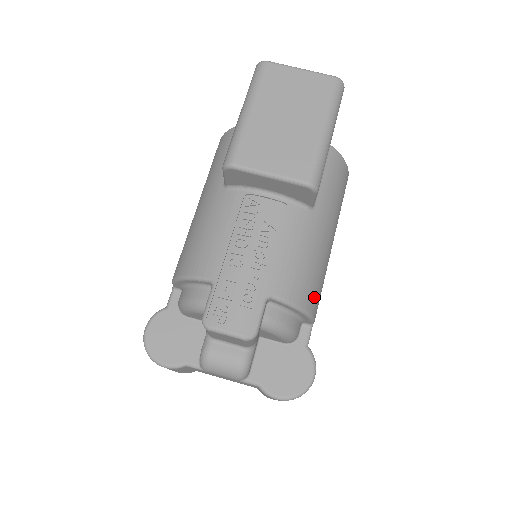
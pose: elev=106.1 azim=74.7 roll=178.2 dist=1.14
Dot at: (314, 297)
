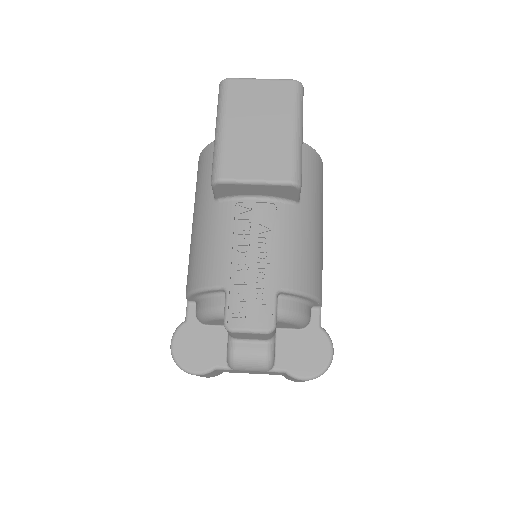
Dot at: (317, 282)
